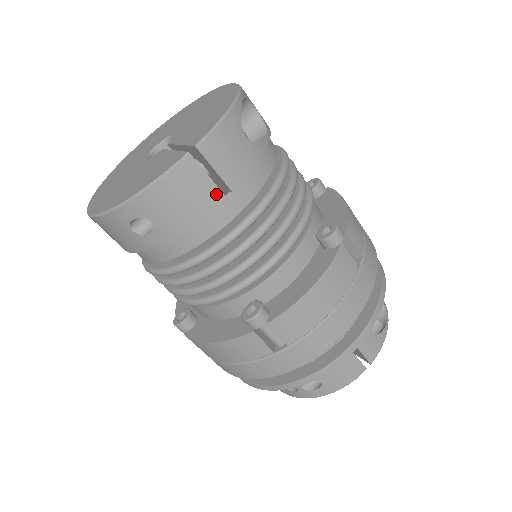
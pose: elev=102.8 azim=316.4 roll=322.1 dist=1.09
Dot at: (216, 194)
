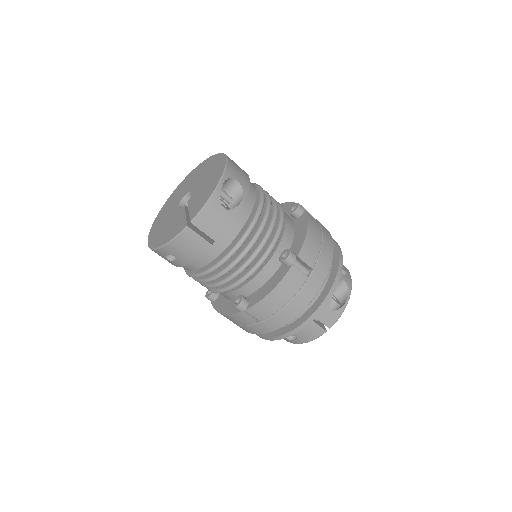
Dot at: (206, 244)
